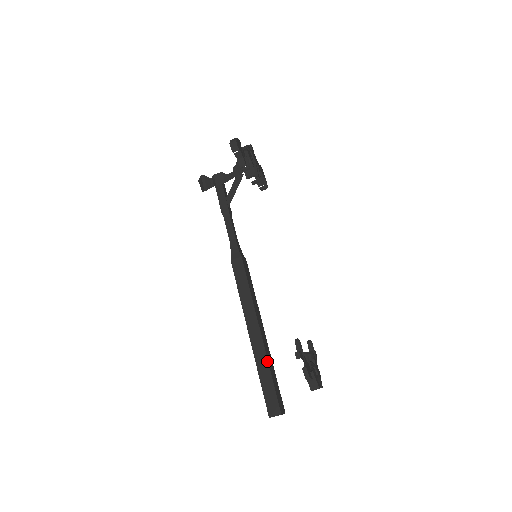
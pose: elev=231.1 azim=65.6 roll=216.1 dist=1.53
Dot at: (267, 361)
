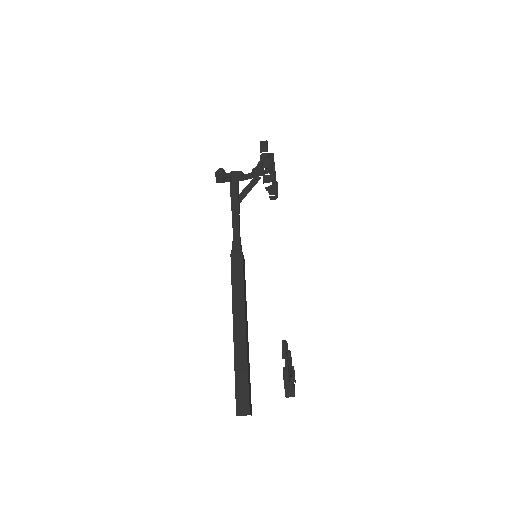
Dot at: (246, 358)
